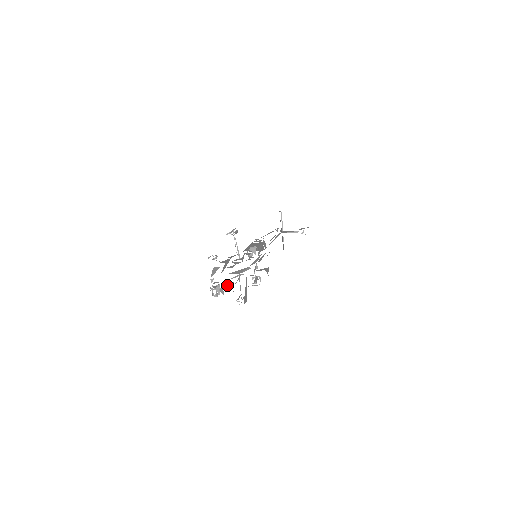
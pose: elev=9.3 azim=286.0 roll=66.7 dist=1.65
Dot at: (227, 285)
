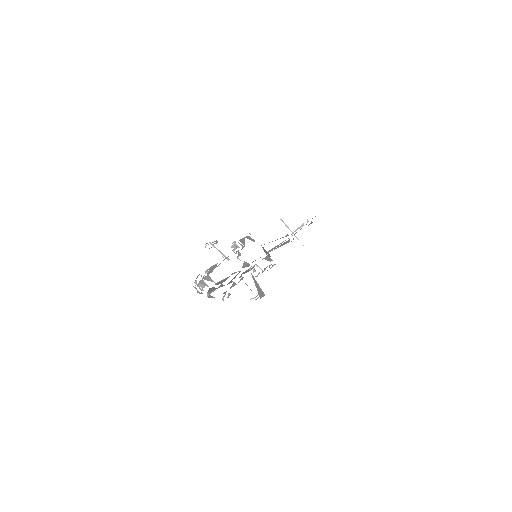
Dot at: (208, 278)
